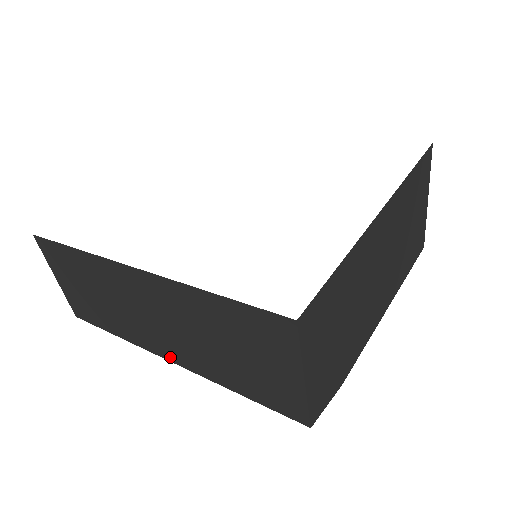
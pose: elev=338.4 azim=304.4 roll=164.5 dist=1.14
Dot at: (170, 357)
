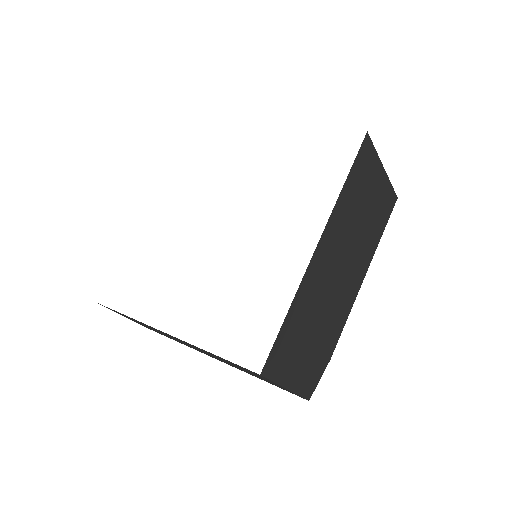
Dot at: (215, 358)
